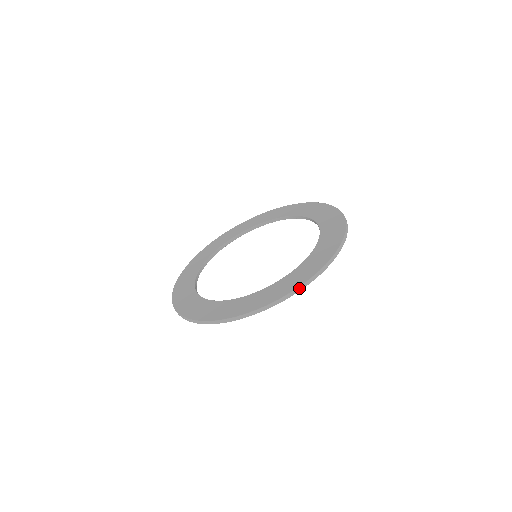
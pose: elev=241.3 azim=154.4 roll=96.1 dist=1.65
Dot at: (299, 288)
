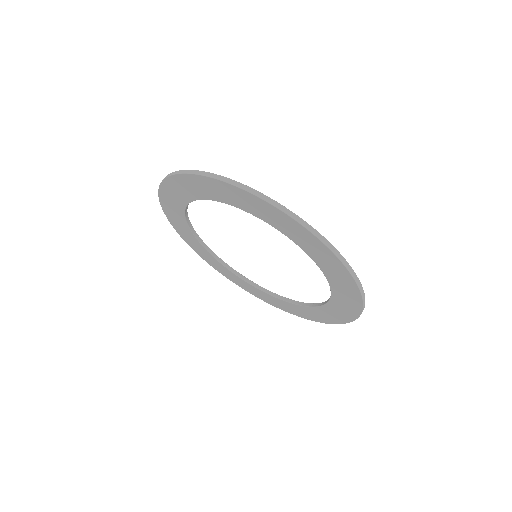
Dot at: (329, 243)
